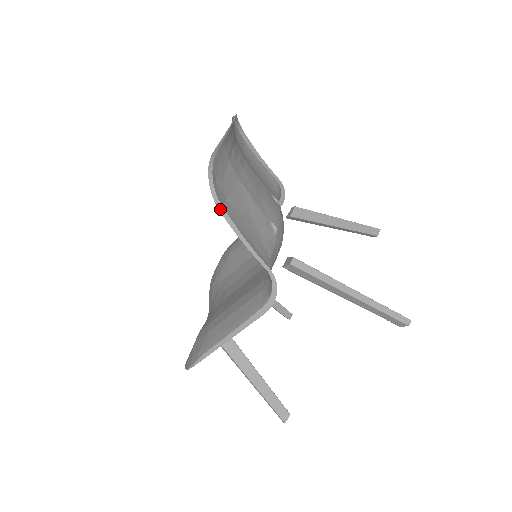
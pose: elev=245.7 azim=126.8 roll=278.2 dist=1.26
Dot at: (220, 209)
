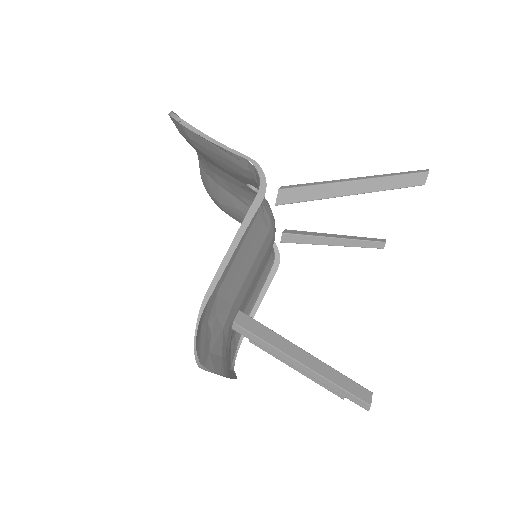
Dot at: (184, 124)
